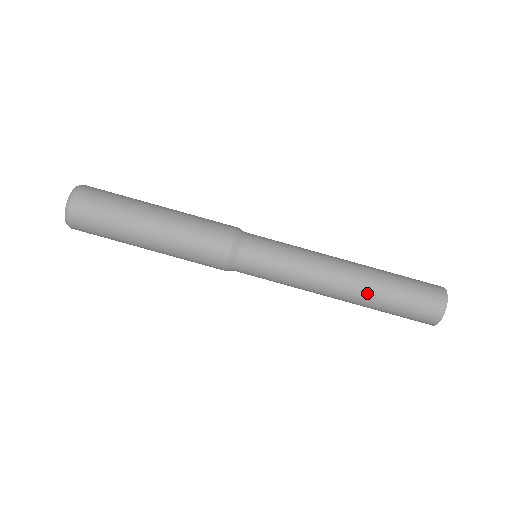
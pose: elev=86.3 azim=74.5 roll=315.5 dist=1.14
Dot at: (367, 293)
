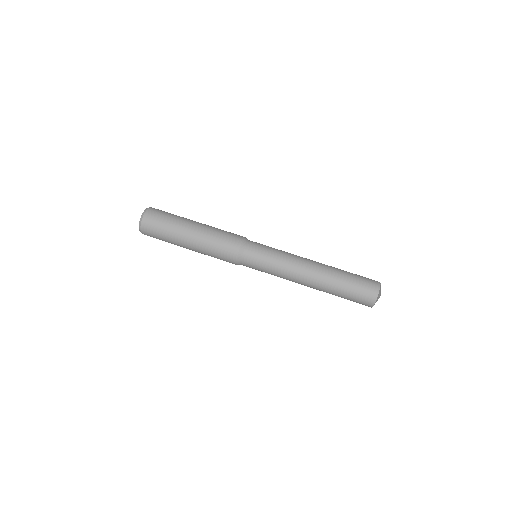
Dot at: (329, 272)
